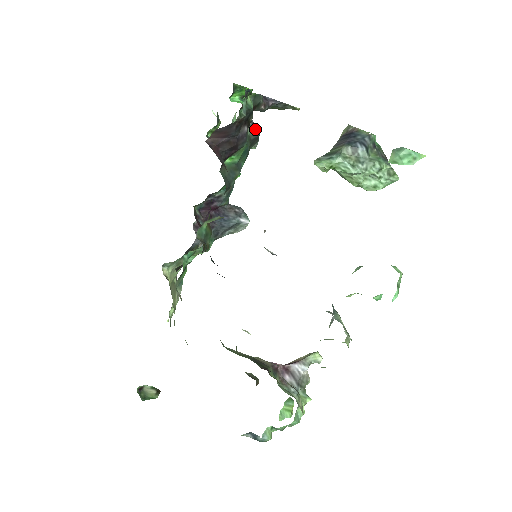
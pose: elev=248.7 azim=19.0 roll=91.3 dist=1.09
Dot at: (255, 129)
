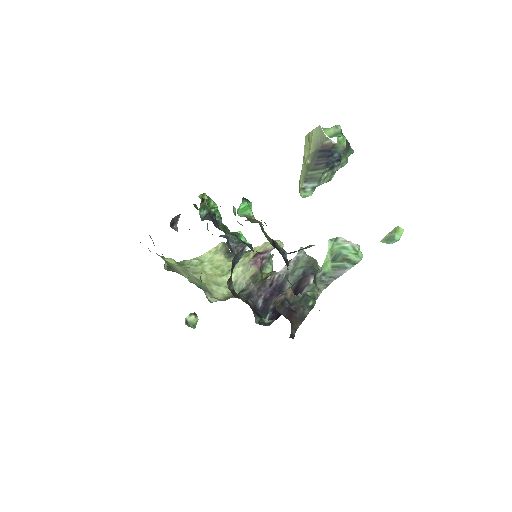
Dot at: occluded
